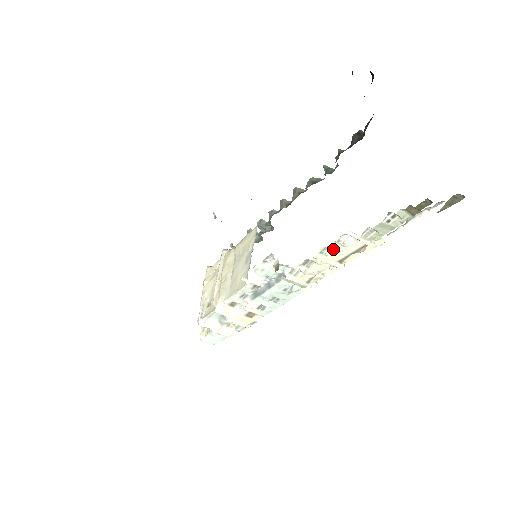
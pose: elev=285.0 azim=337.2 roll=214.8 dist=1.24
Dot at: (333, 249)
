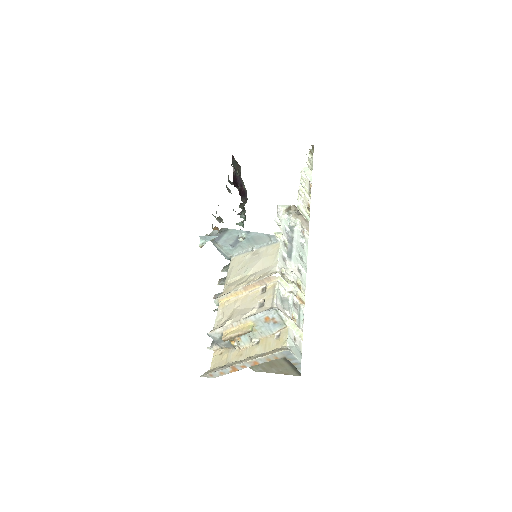
Dot at: (302, 185)
